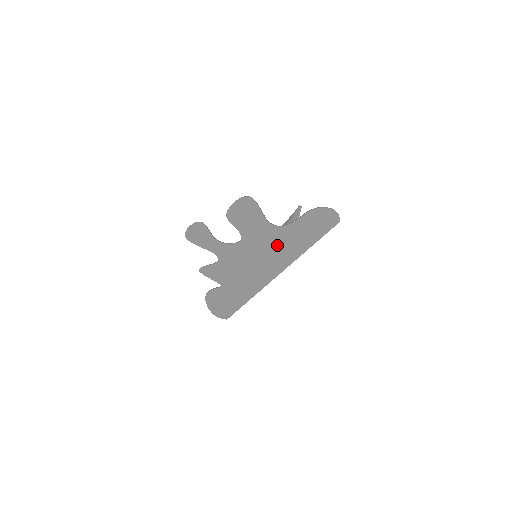
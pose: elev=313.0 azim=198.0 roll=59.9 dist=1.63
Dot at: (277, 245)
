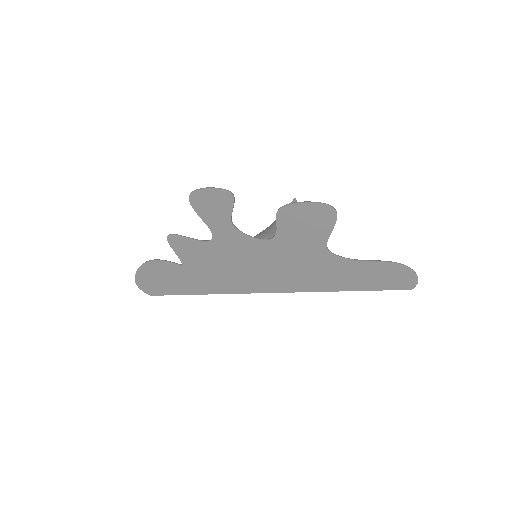
Dot at: (310, 269)
